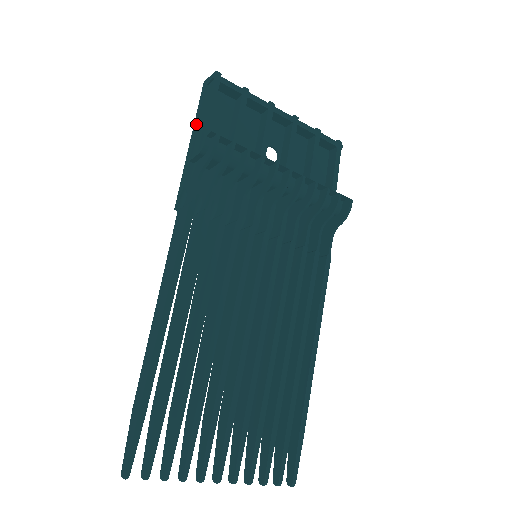
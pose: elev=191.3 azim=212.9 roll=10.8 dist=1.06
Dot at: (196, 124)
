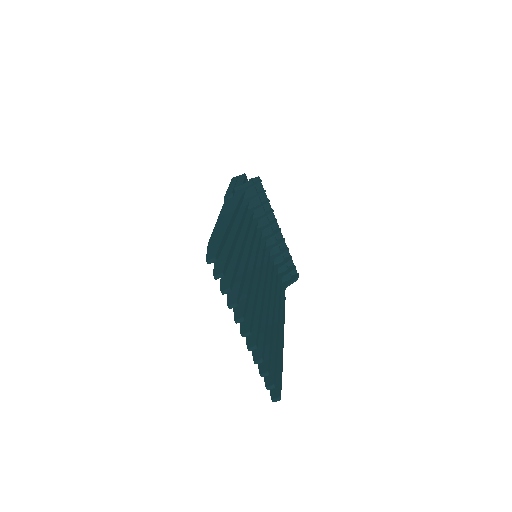
Dot at: (233, 183)
